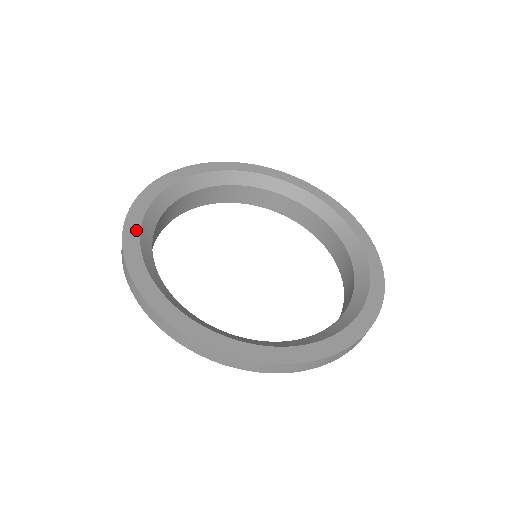
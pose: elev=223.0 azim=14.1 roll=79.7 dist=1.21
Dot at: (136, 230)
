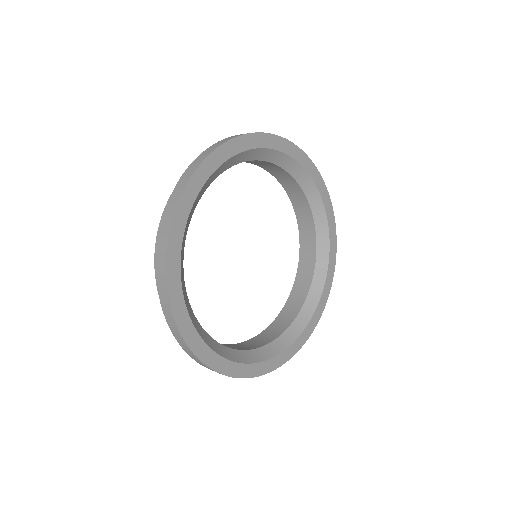
Dot at: (180, 234)
